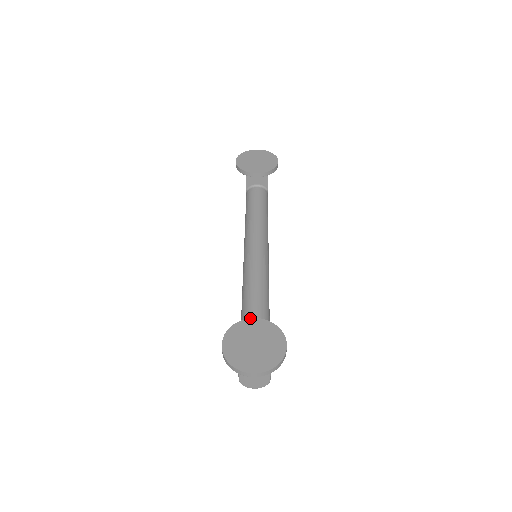
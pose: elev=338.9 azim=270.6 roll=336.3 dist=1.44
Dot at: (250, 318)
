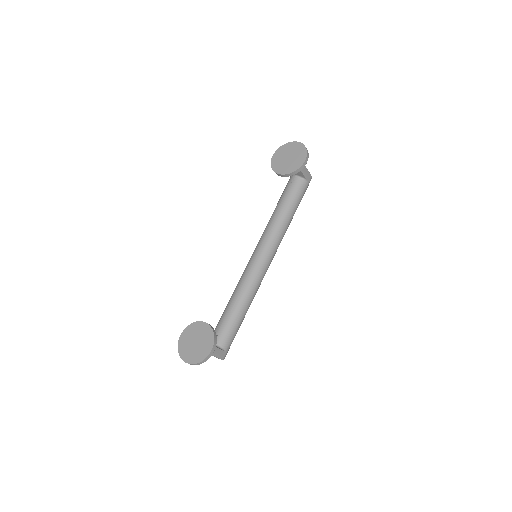
Dot at: occluded
